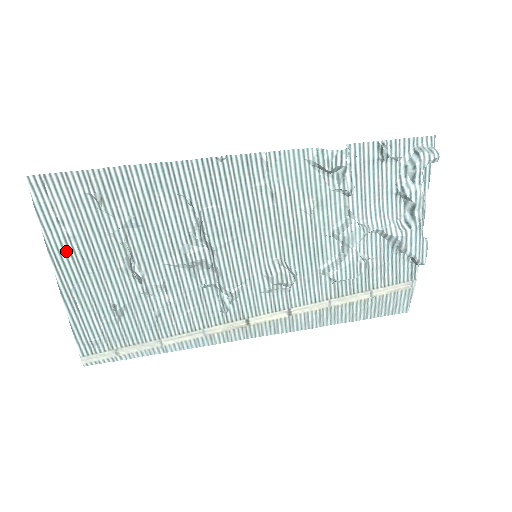
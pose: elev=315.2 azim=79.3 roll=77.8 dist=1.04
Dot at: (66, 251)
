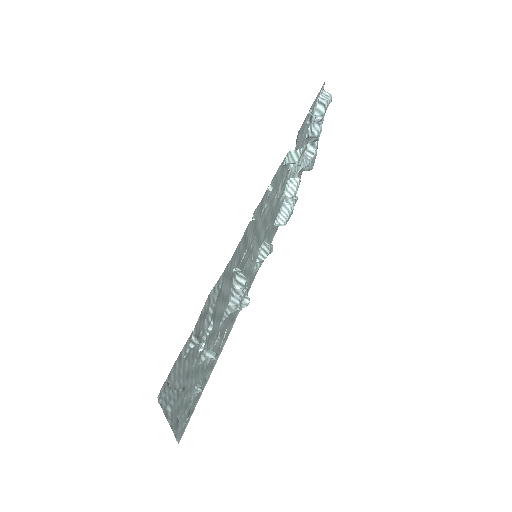
Dot at: (176, 401)
